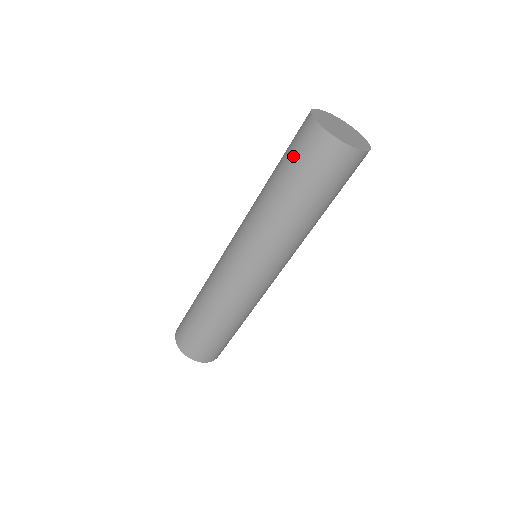
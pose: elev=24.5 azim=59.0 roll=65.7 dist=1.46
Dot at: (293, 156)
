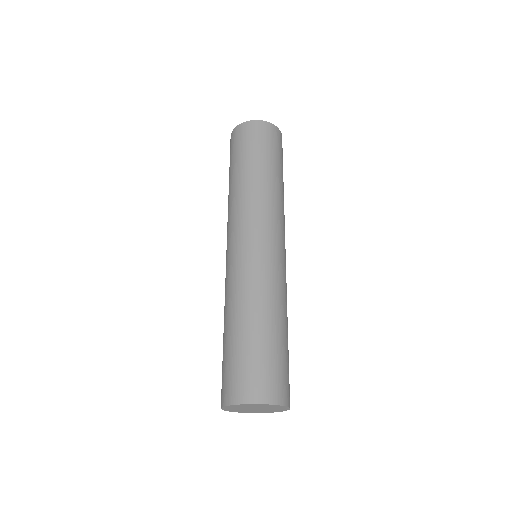
Dot at: (230, 159)
